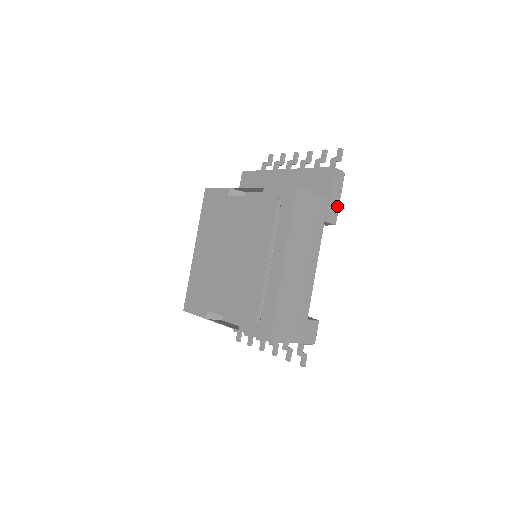
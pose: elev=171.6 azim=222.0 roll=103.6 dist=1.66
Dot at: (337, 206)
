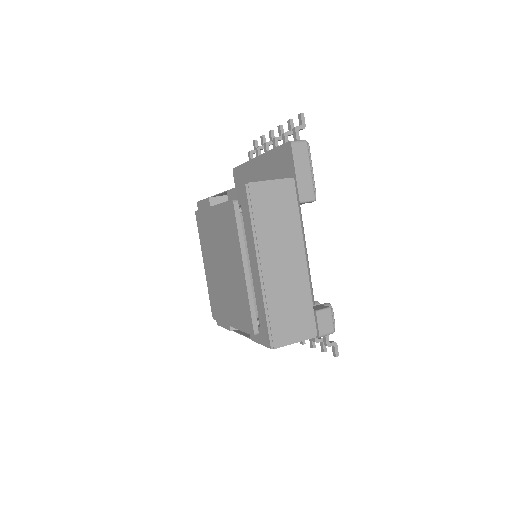
Dot at: (309, 180)
